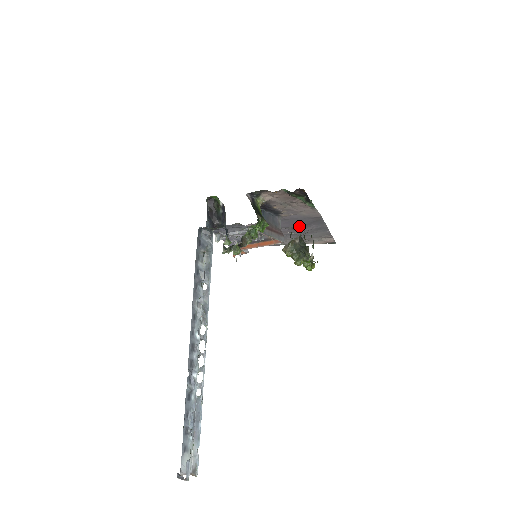
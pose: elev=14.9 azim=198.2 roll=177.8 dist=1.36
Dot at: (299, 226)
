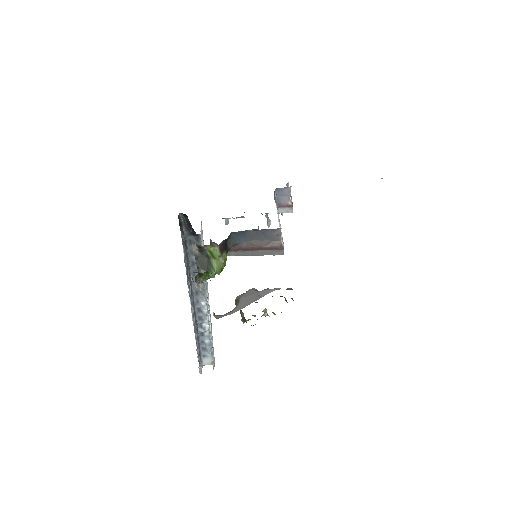
Dot at: occluded
